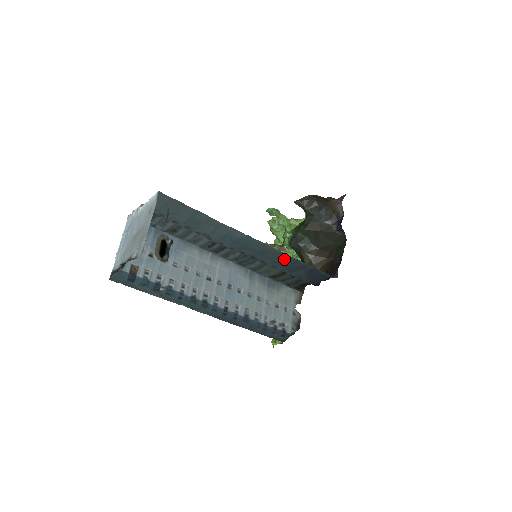
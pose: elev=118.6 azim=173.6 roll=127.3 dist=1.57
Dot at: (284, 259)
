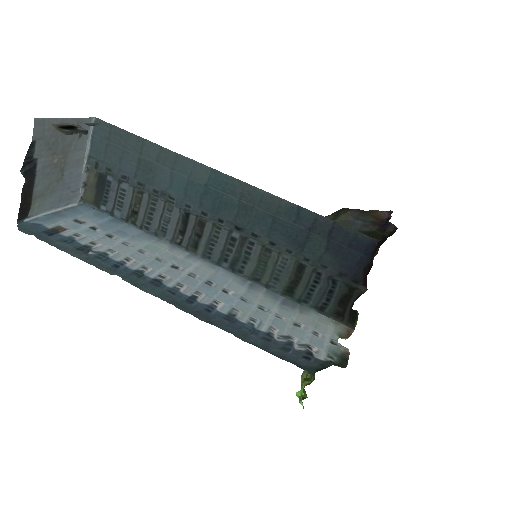
Dot at: (280, 214)
